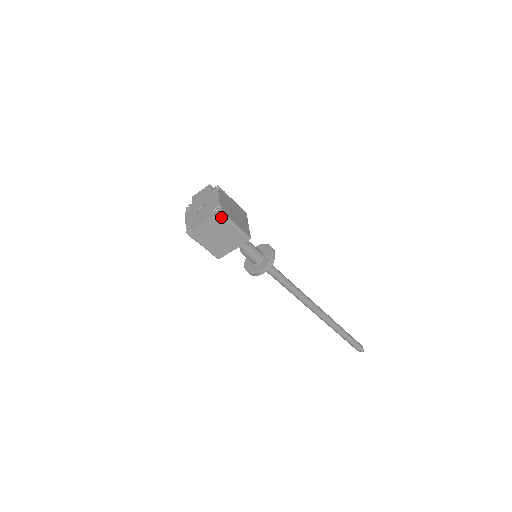
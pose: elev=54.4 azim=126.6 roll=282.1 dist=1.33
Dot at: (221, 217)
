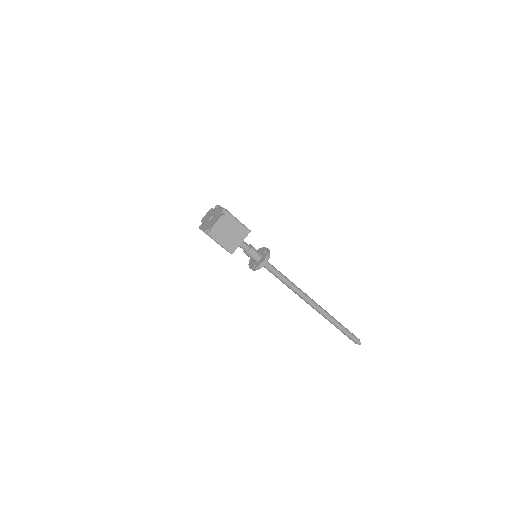
Dot at: (228, 215)
